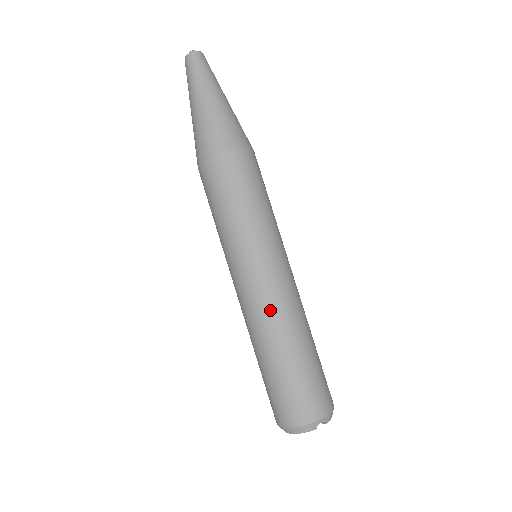
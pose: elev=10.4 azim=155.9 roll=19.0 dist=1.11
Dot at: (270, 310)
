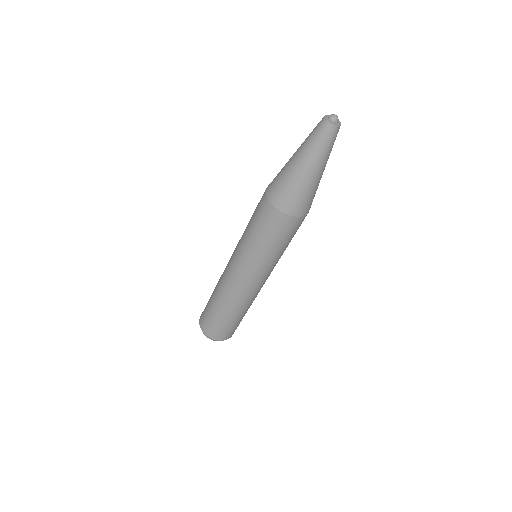
Dot at: (236, 294)
